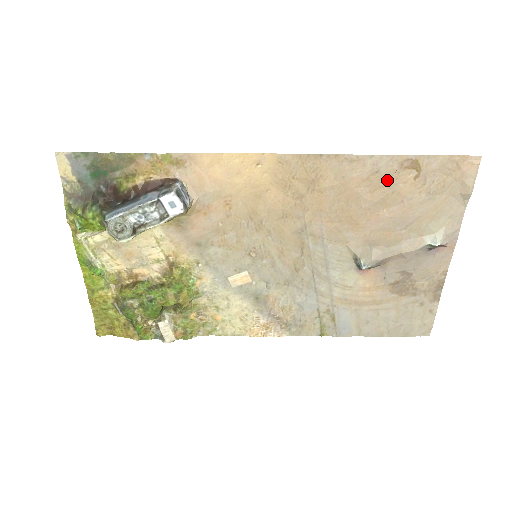
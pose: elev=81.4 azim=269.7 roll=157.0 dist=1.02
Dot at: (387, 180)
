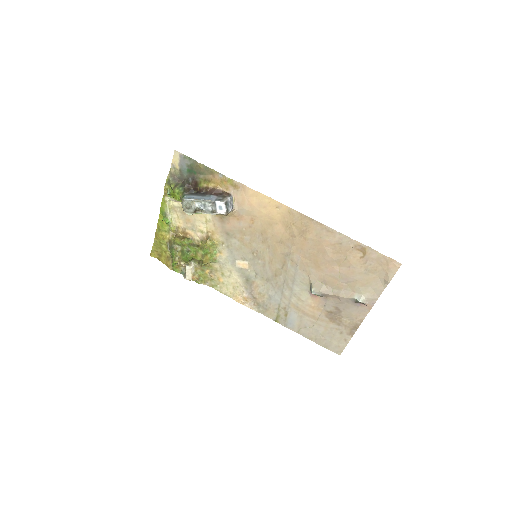
Dot at: (345, 251)
